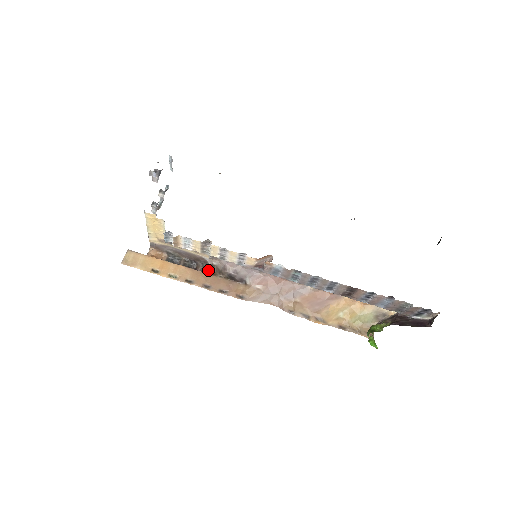
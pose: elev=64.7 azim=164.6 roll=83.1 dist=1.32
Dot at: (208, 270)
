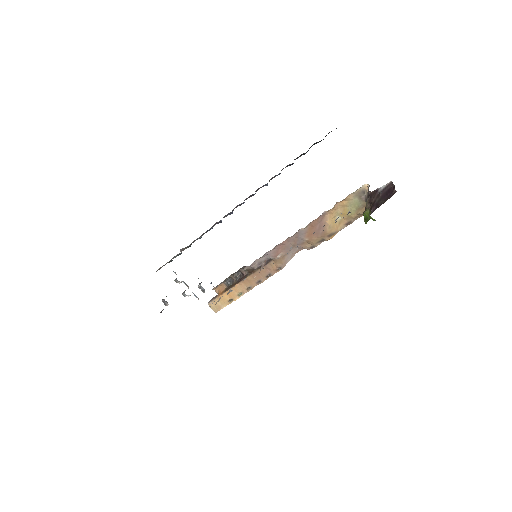
Dot at: (248, 273)
